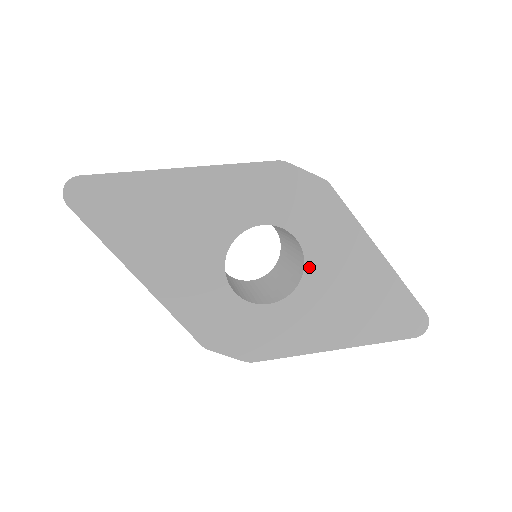
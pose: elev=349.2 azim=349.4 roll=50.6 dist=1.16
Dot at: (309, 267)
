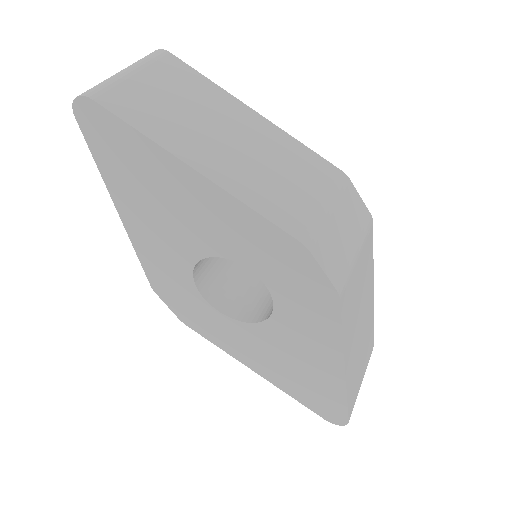
Dot at: (270, 323)
